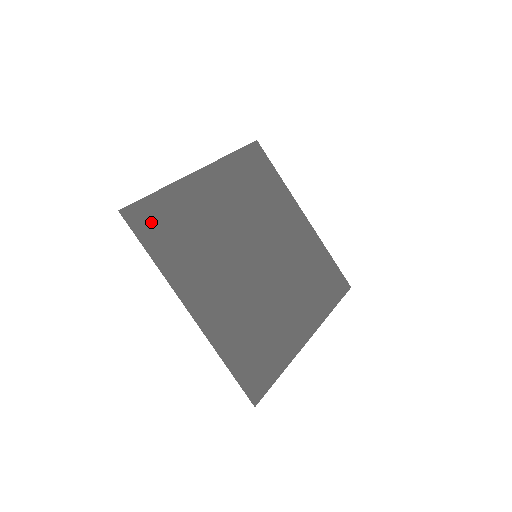
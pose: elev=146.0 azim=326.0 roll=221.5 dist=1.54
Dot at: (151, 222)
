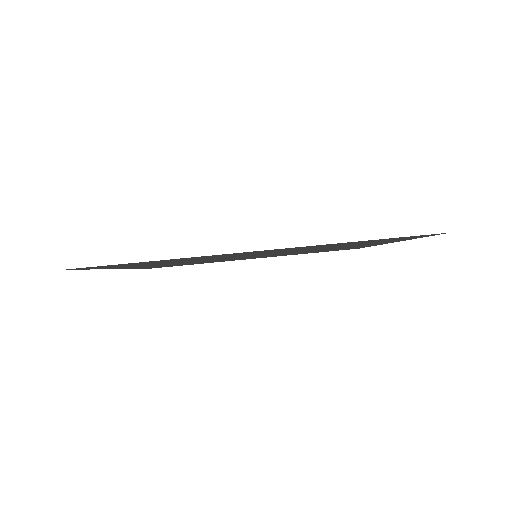
Dot at: occluded
